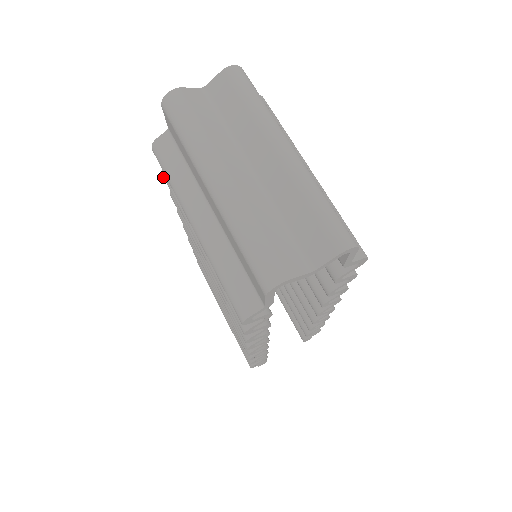
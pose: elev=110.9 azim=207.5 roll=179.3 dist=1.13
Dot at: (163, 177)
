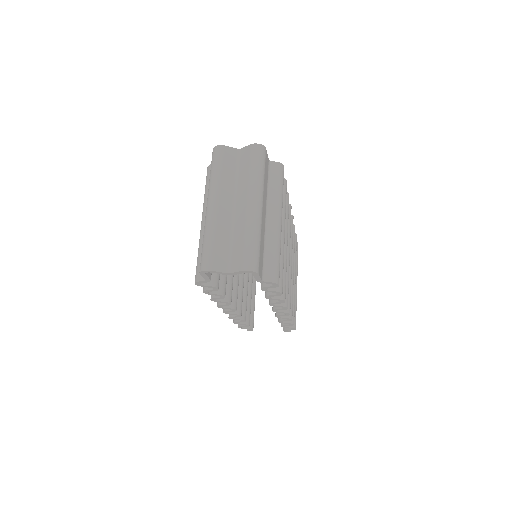
Dot at: occluded
